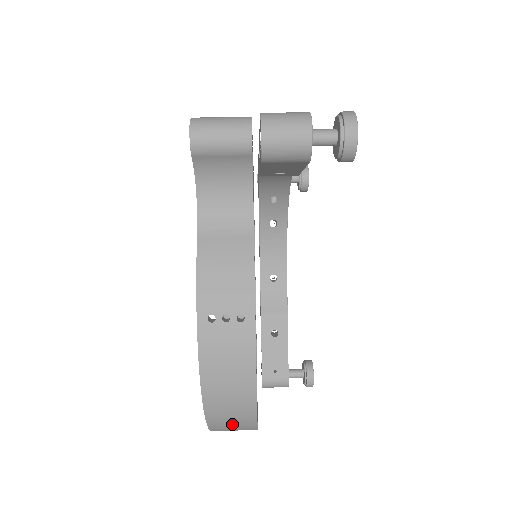
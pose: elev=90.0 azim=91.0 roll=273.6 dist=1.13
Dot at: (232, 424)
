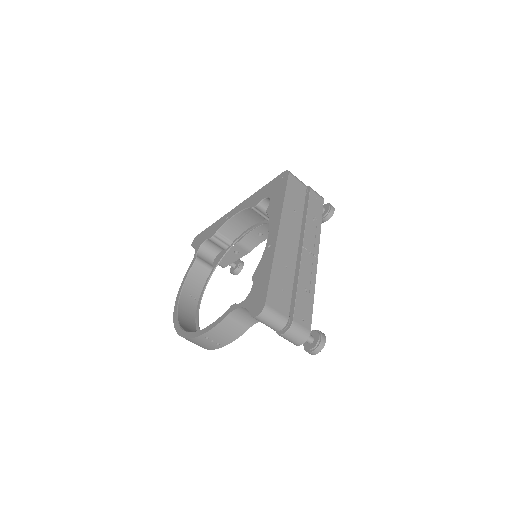
Dot at: occluded
